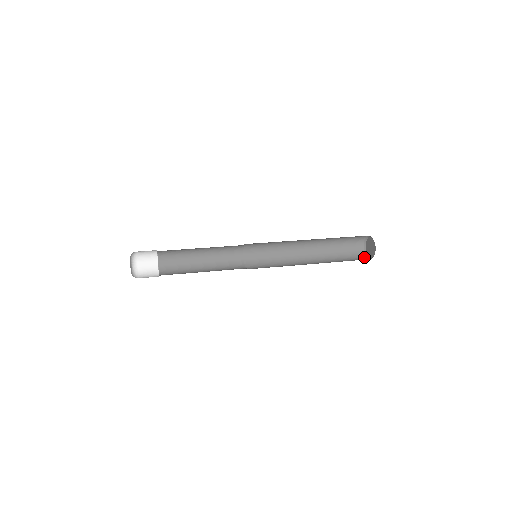
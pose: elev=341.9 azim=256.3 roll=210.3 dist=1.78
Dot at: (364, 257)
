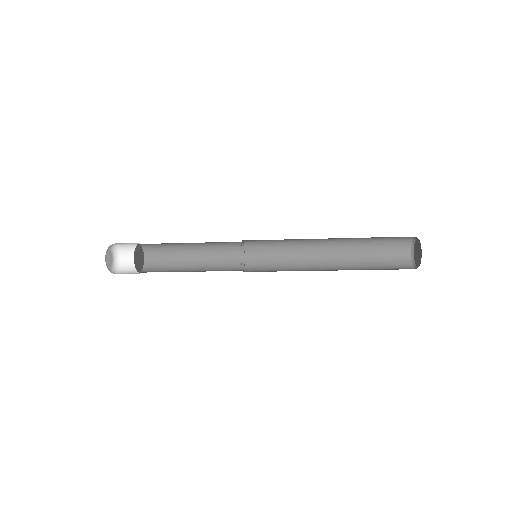
Dot at: occluded
